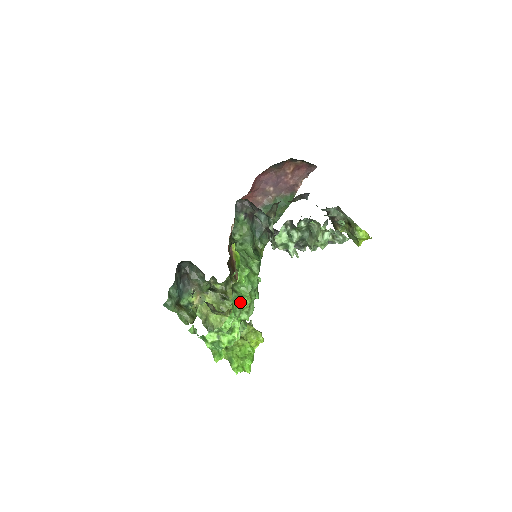
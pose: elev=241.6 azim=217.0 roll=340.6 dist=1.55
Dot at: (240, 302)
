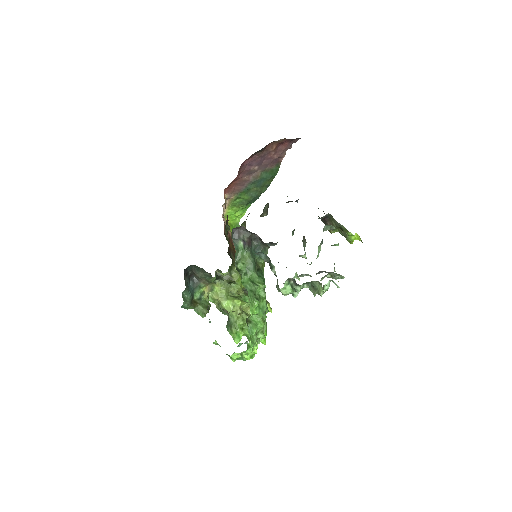
Dot at: occluded
